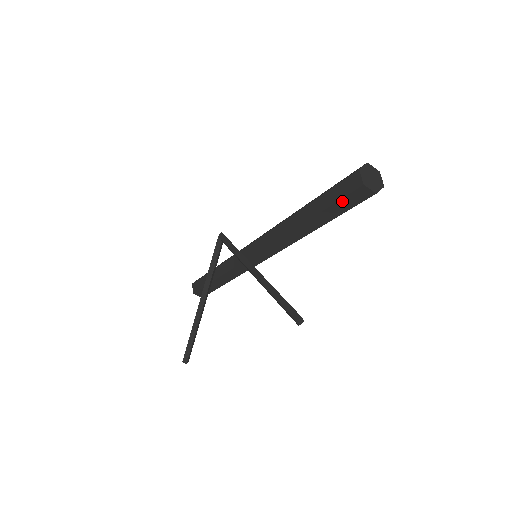
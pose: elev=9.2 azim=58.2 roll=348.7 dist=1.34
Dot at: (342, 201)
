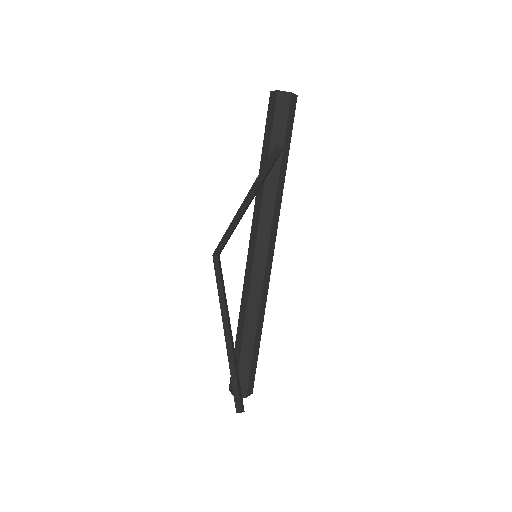
Dot at: (276, 120)
